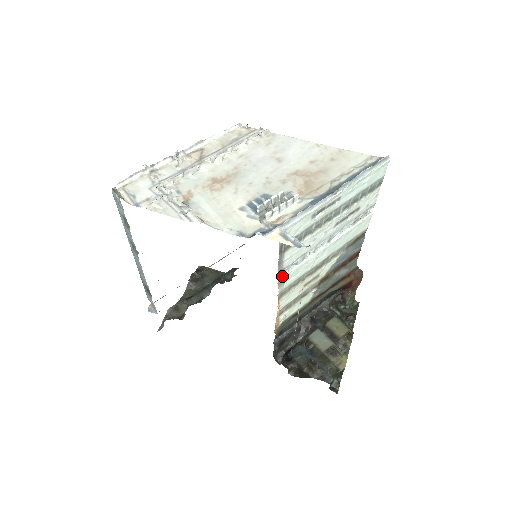
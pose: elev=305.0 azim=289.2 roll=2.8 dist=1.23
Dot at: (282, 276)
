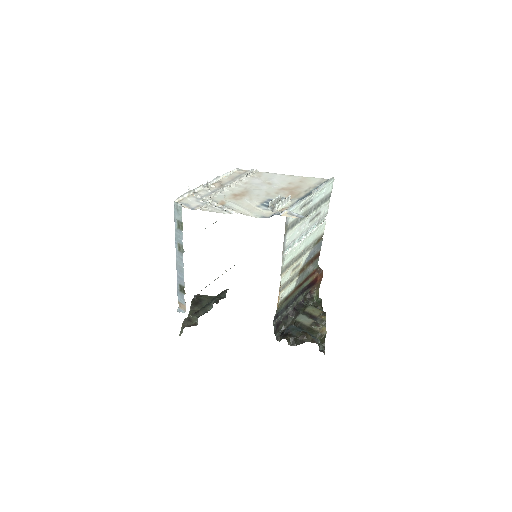
Dot at: (283, 254)
